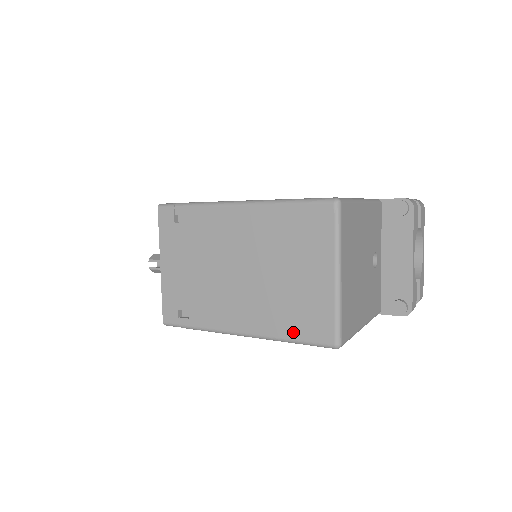
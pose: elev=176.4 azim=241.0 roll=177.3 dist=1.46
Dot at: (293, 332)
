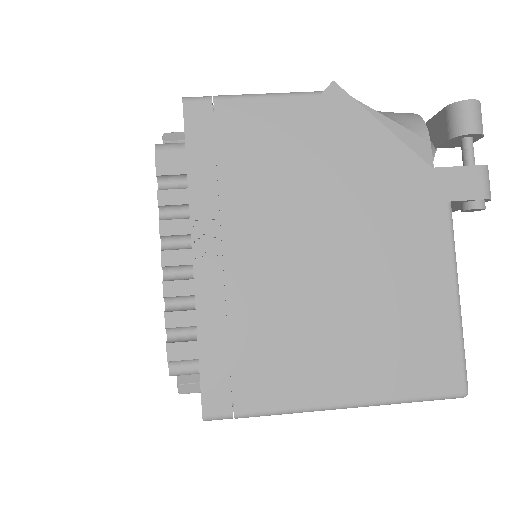
Dot at: occluded
